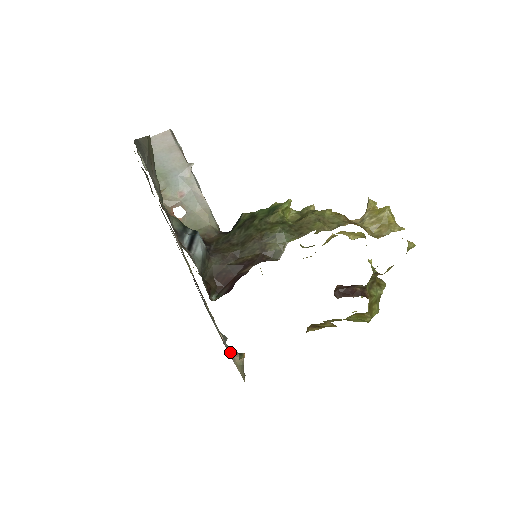
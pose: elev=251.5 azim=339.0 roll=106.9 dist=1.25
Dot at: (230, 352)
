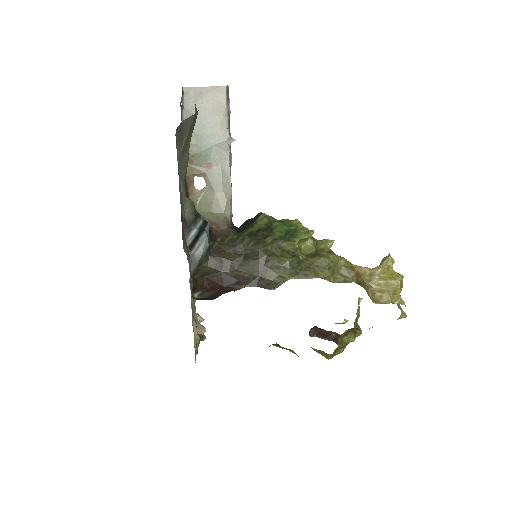
Dot at: (194, 326)
